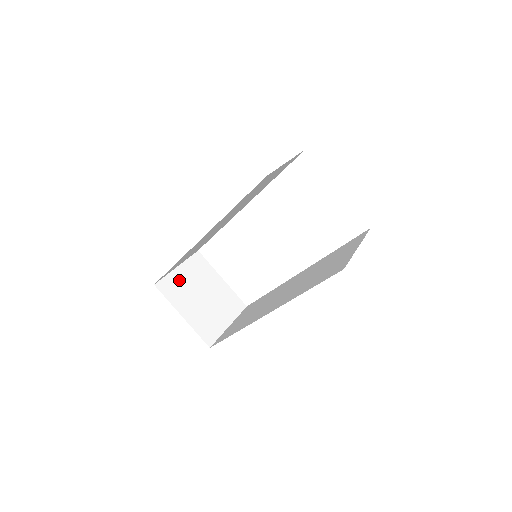
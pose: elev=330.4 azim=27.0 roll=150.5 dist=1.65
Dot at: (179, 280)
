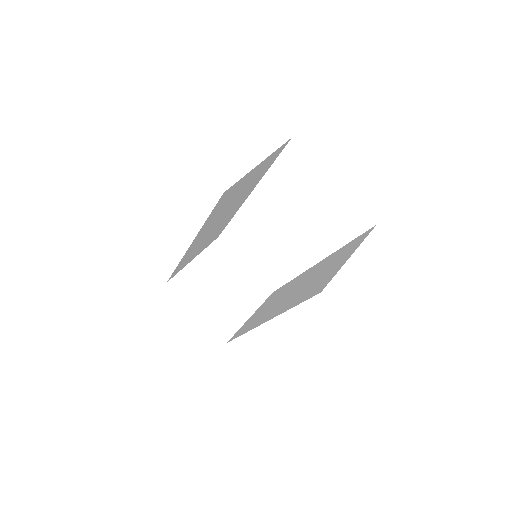
Dot at: (195, 274)
